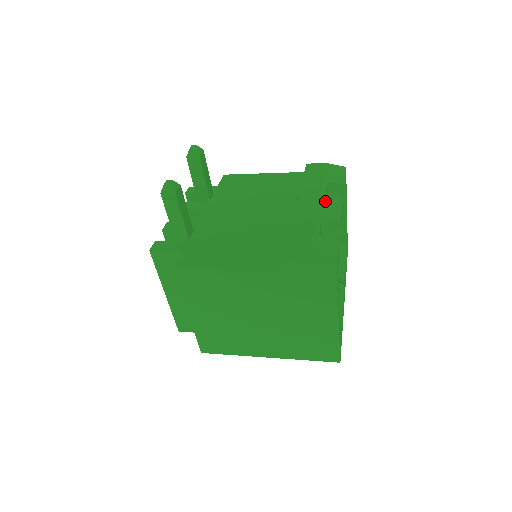
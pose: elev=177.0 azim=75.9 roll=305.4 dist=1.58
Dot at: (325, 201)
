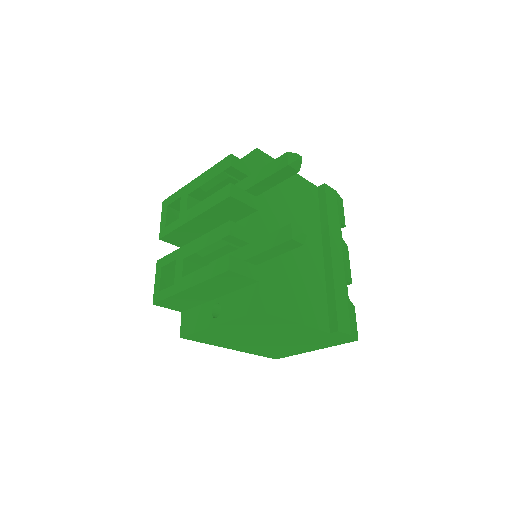
Dot at: (344, 252)
